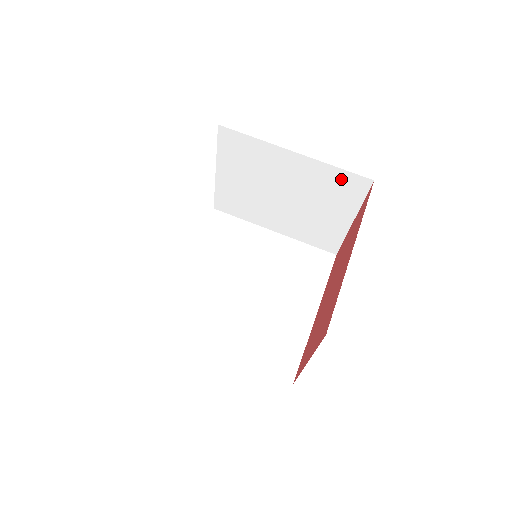
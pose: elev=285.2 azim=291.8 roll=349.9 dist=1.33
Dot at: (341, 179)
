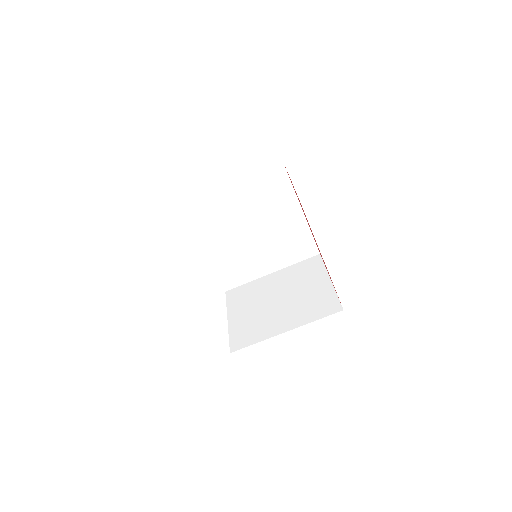
Dot at: occluded
